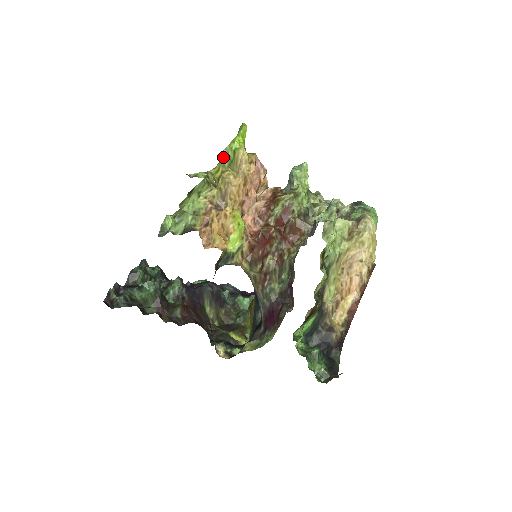
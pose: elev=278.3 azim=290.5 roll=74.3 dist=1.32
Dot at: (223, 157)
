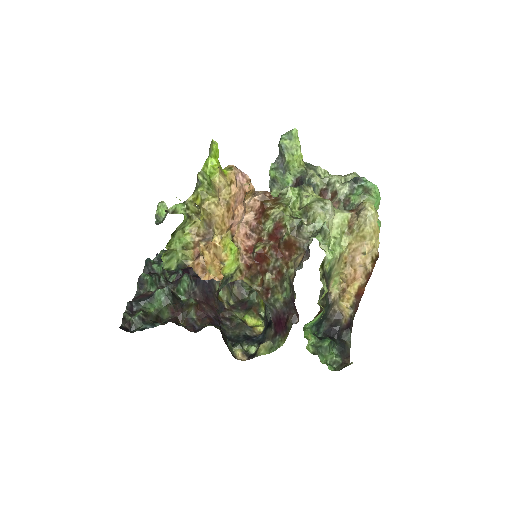
Dot at: (199, 182)
